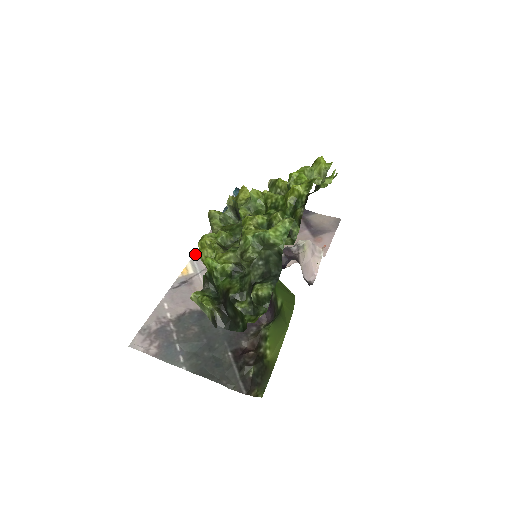
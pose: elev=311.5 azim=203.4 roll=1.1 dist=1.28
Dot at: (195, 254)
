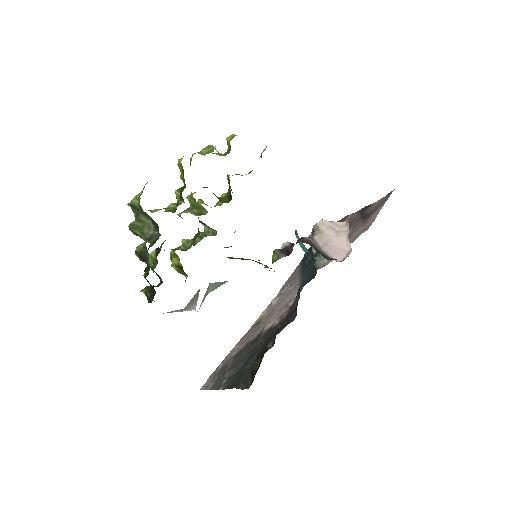
Dot at: occluded
